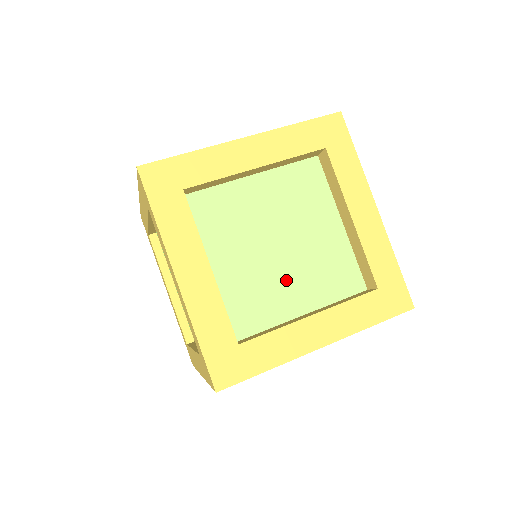
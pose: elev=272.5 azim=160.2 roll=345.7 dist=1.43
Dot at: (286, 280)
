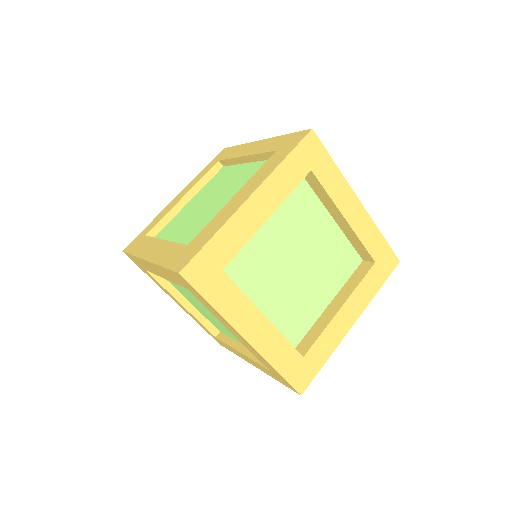
Dot at: (310, 287)
